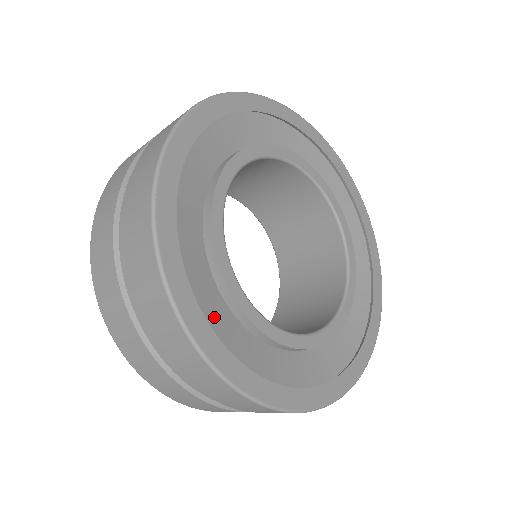
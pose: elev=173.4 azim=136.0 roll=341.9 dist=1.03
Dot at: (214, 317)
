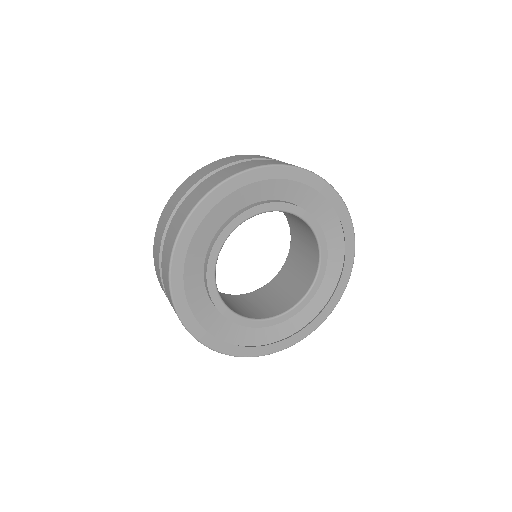
Dot at: (203, 314)
